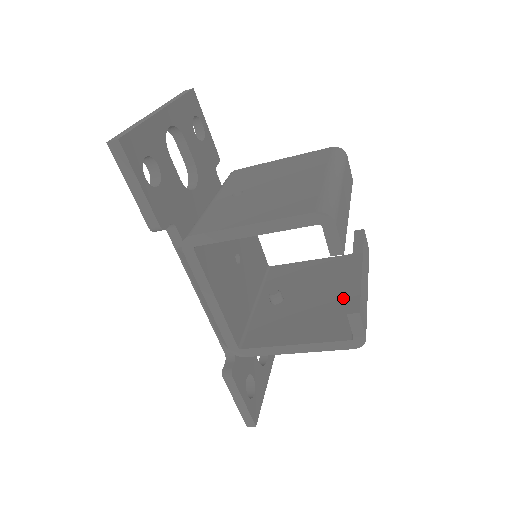
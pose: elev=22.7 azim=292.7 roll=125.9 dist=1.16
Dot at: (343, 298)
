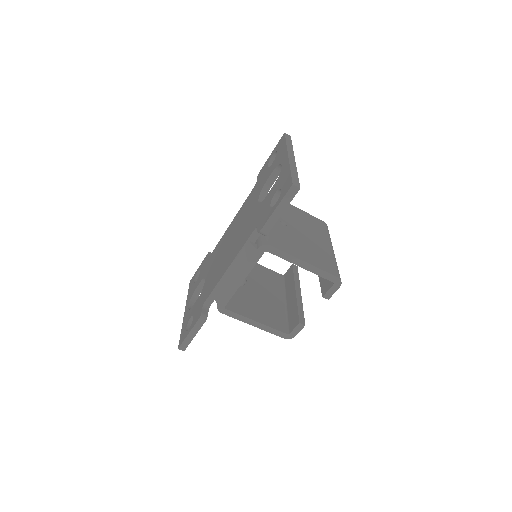
Dot at: (279, 304)
